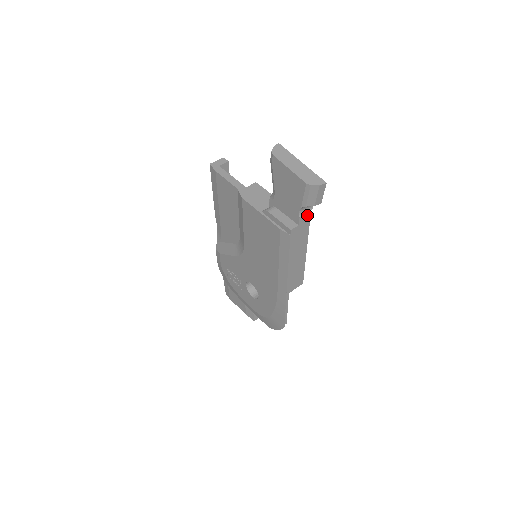
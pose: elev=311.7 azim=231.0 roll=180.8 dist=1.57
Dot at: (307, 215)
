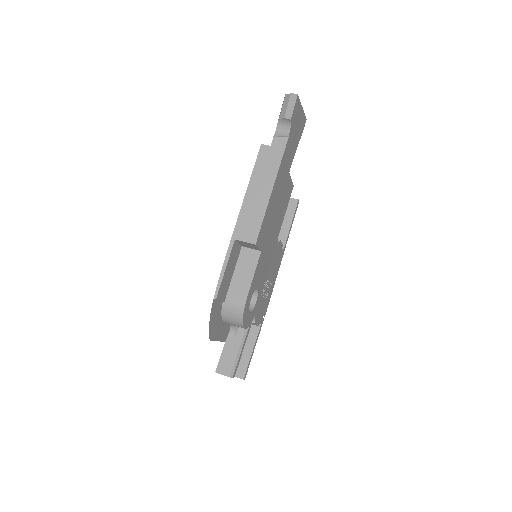
Dot at: (283, 142)
